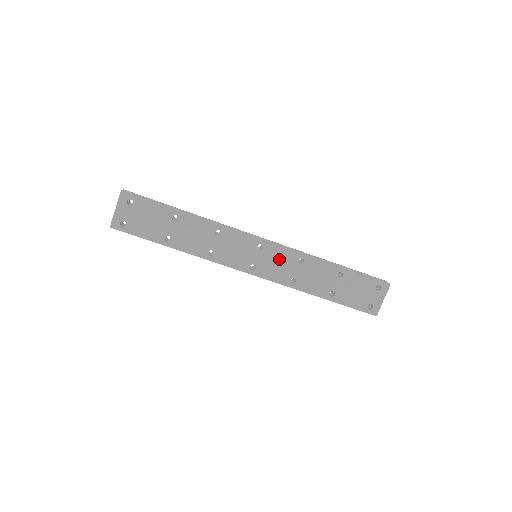
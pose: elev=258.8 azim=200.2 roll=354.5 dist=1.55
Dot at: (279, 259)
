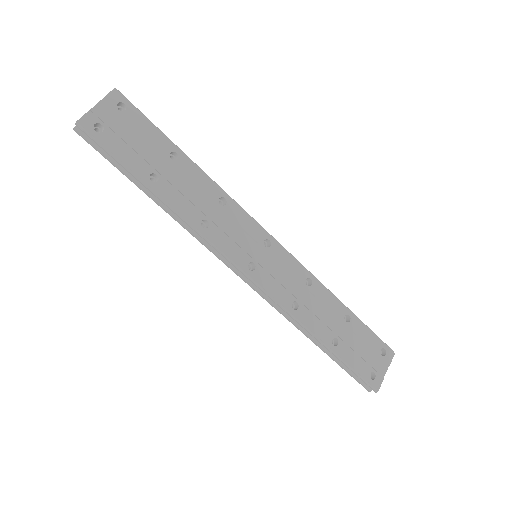
Dot at: (285, 269)
